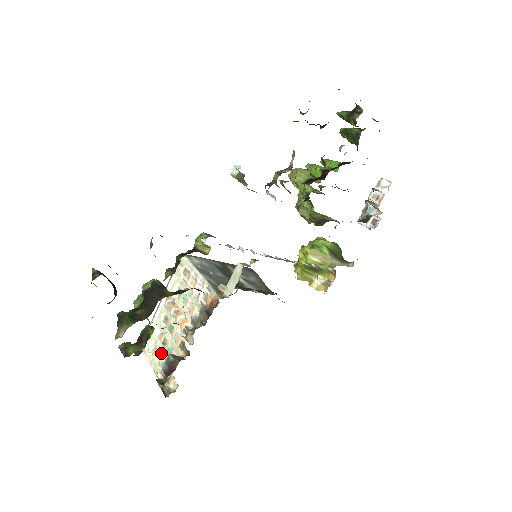
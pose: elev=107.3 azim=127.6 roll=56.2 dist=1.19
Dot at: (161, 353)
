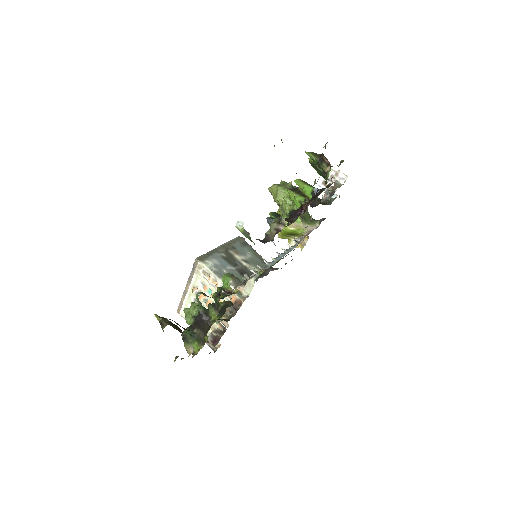
Dot at: occluded
